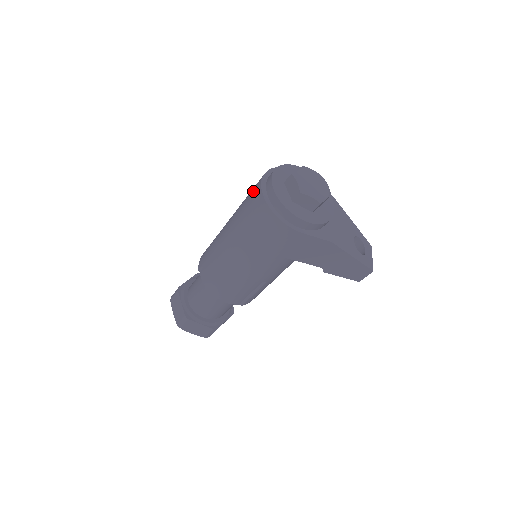
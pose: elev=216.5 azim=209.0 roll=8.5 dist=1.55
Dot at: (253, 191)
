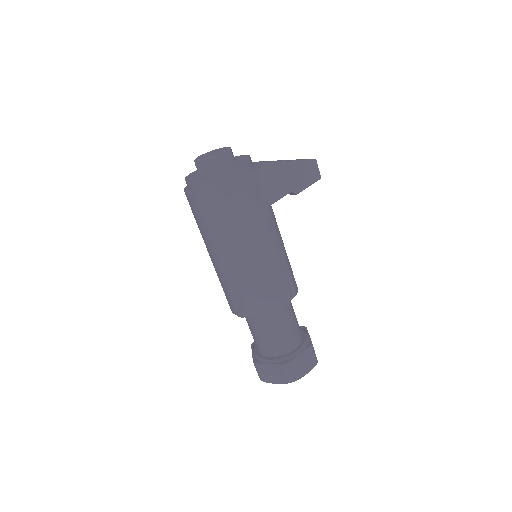
Dot at: (193, 207)
